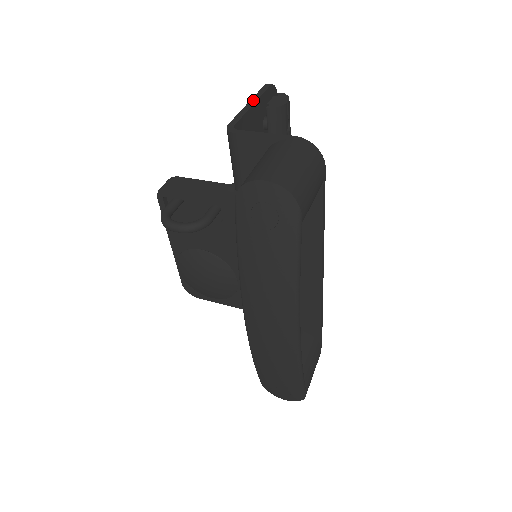
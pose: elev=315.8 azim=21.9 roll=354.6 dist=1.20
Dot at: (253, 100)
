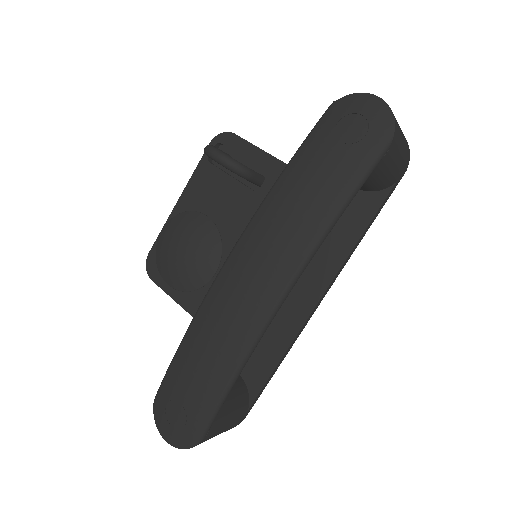
Dot at: occluded
